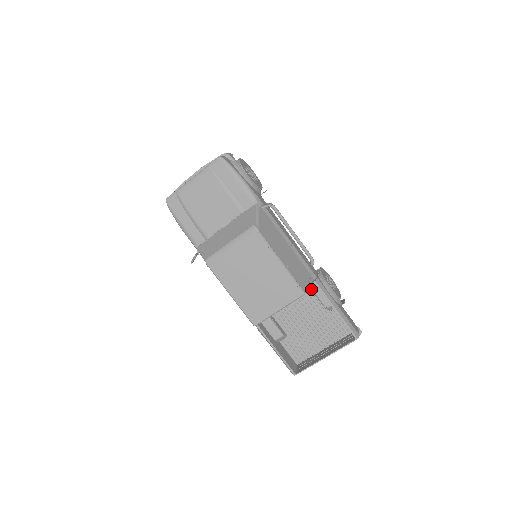
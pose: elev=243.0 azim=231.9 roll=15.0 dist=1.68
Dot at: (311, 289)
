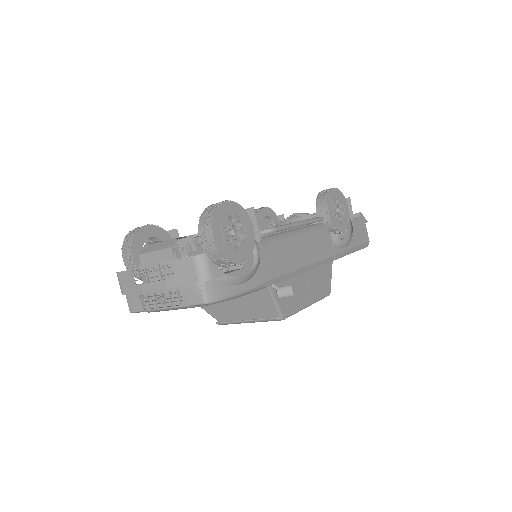
Dot at: occluded
